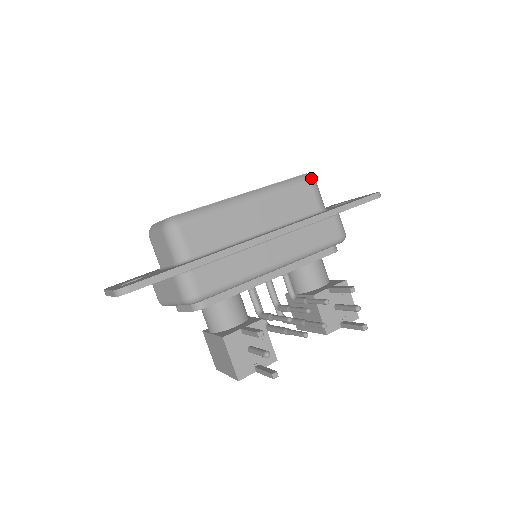
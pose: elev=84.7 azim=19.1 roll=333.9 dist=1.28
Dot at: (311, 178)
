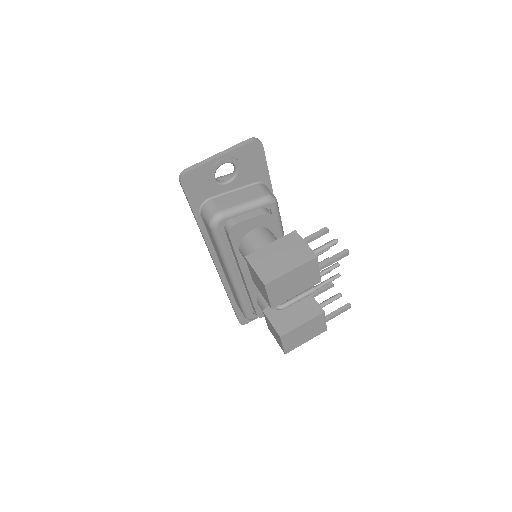
Dot at: occluded
